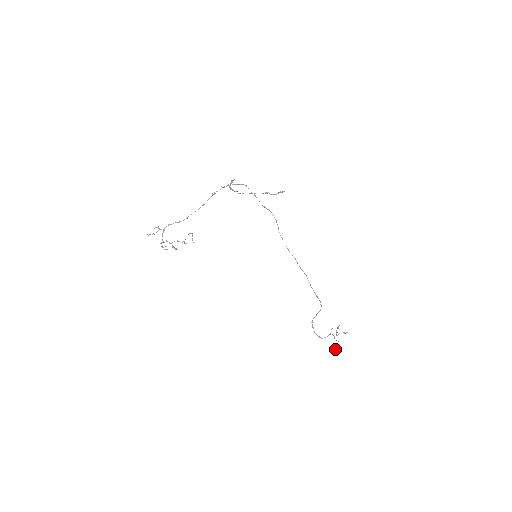
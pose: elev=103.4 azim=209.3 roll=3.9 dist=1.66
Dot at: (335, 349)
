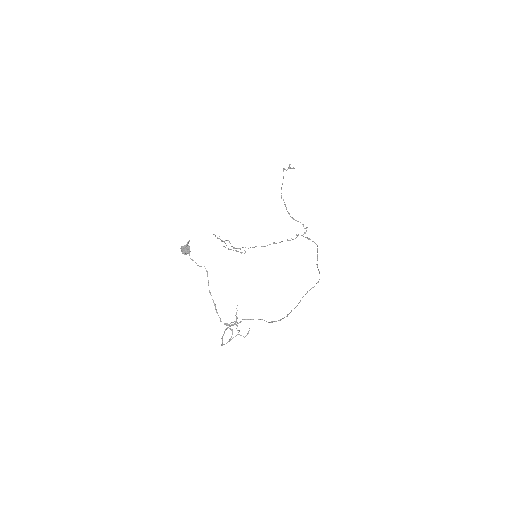
Dot at: (184, 247)
